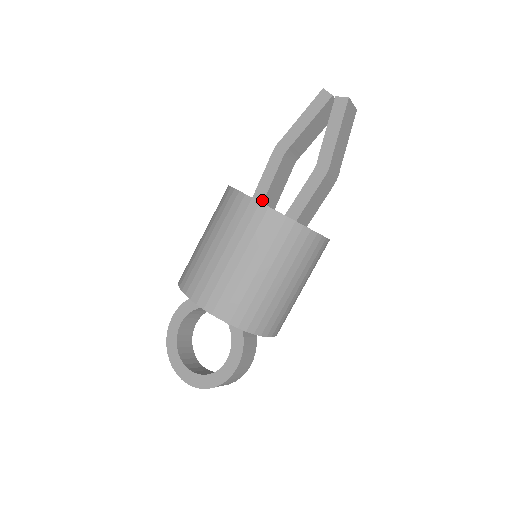
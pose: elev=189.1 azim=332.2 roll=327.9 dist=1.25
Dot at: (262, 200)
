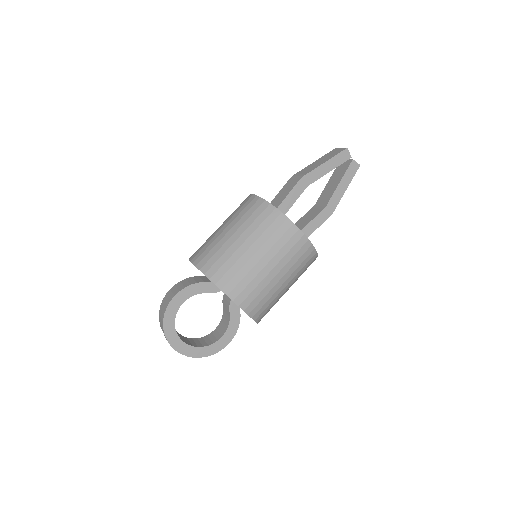
Dot at: occluded
